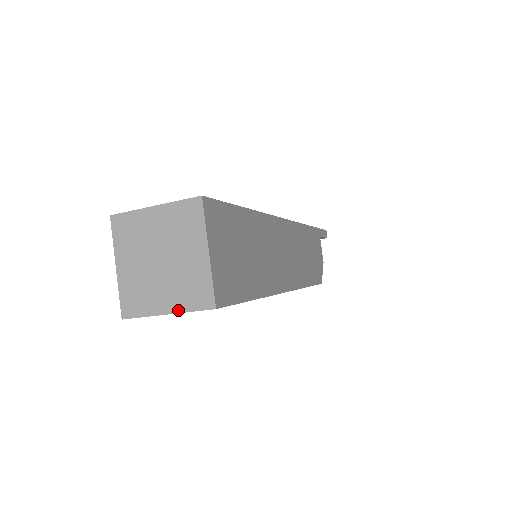
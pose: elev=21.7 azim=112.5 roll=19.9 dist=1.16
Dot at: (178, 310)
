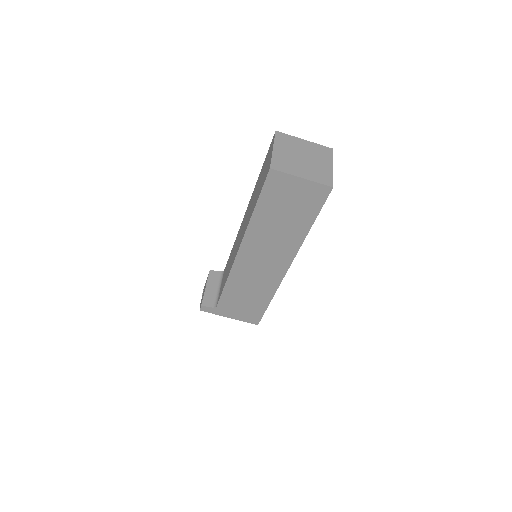
Dot at: (310, 179)
